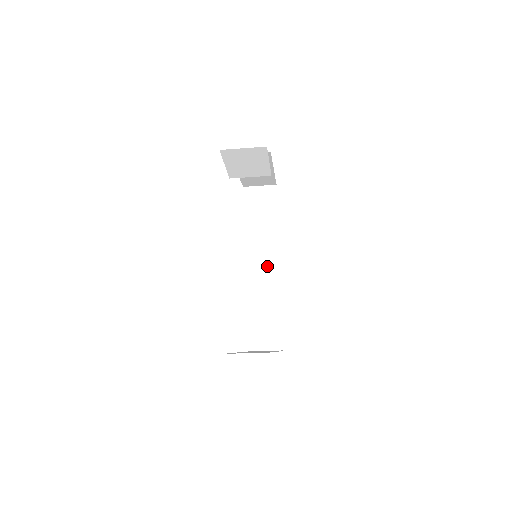
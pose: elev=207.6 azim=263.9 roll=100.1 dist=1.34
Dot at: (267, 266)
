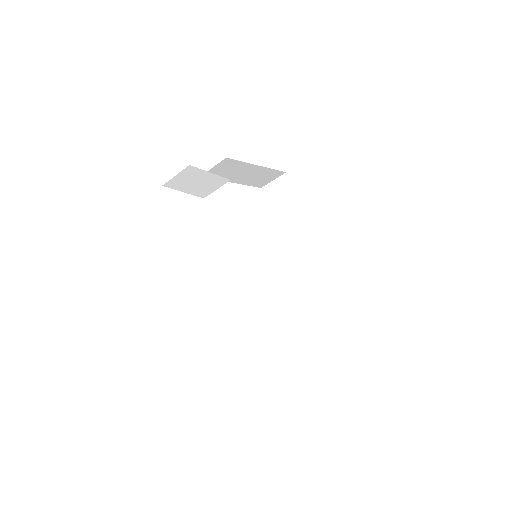
Dot at: (301, 254)
